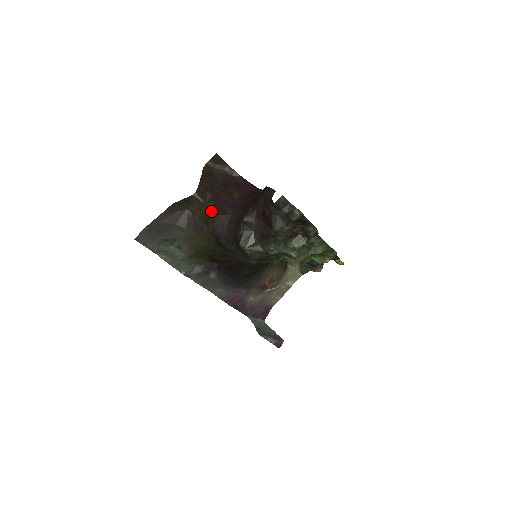
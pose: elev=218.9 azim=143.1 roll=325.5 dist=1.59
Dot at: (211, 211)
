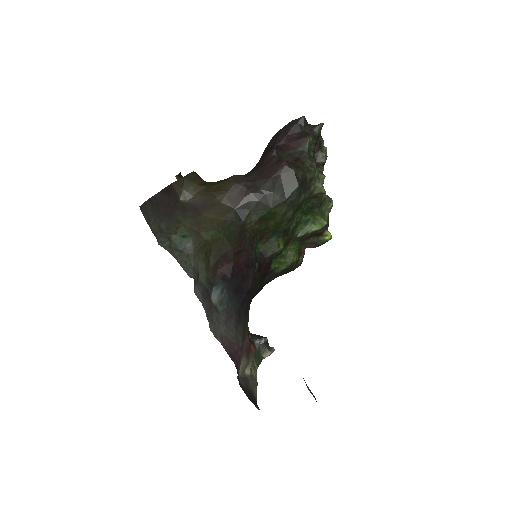
Dot at: (218, 182)
